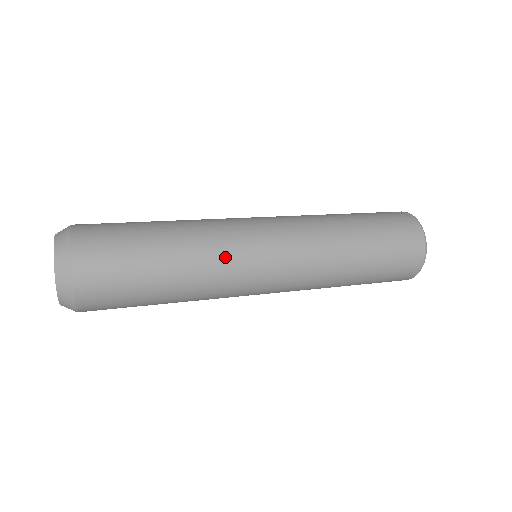
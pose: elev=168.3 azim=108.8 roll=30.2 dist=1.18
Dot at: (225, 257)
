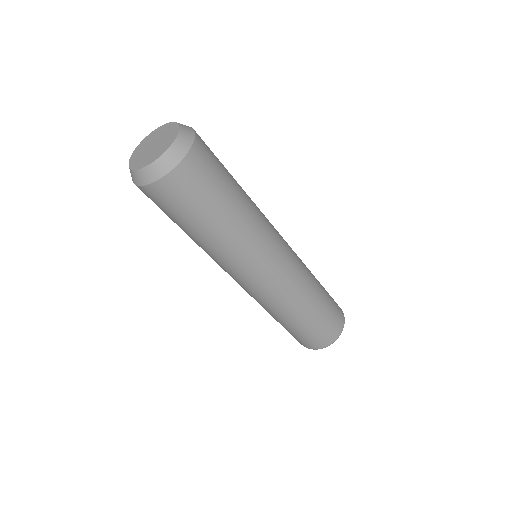
Dot at: (258, 242)
